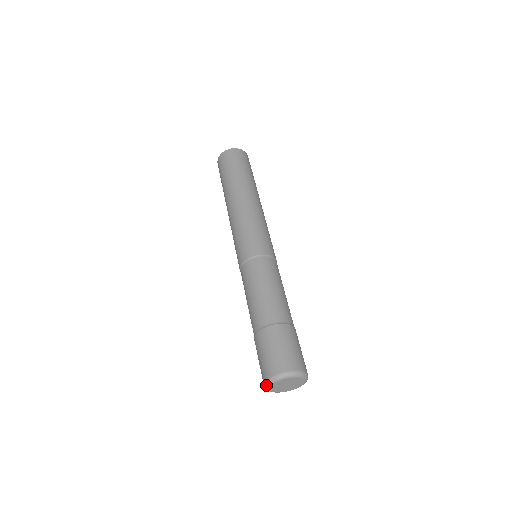
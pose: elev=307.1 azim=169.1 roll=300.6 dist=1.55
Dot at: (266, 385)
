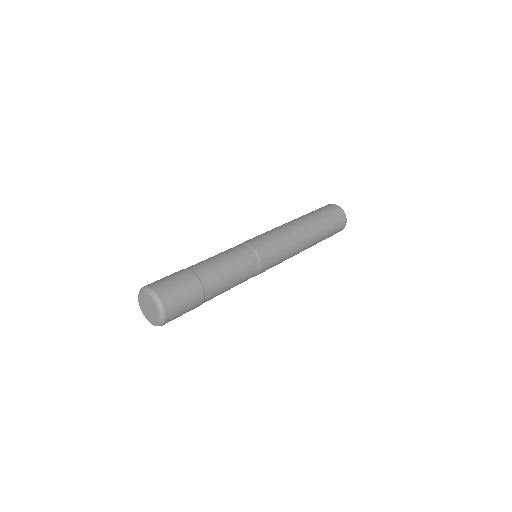
Dot at: (142, 288)
